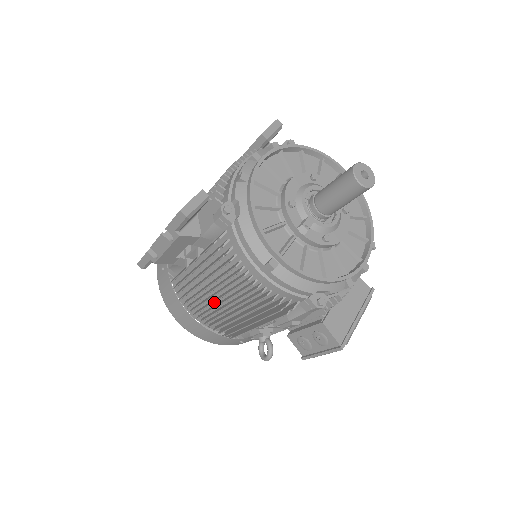
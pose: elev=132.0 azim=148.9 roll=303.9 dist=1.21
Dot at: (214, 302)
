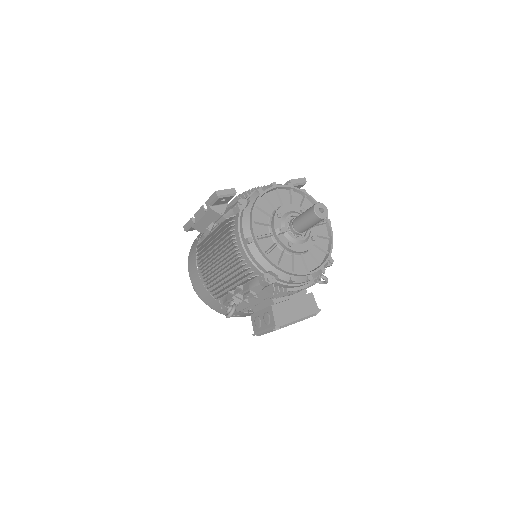
Dot at: (213, 262)
